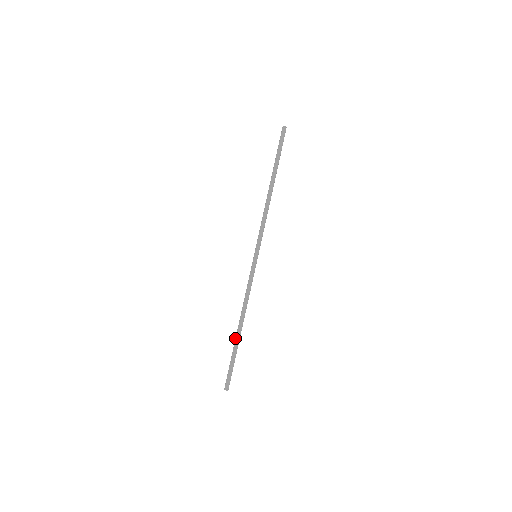
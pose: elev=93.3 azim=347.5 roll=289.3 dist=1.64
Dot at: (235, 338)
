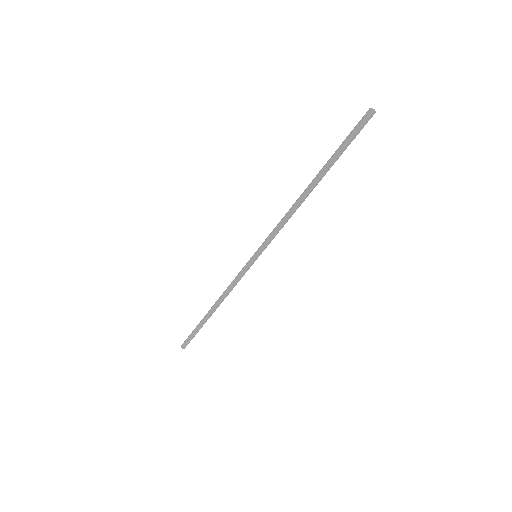
Dot at: (206, 318)
